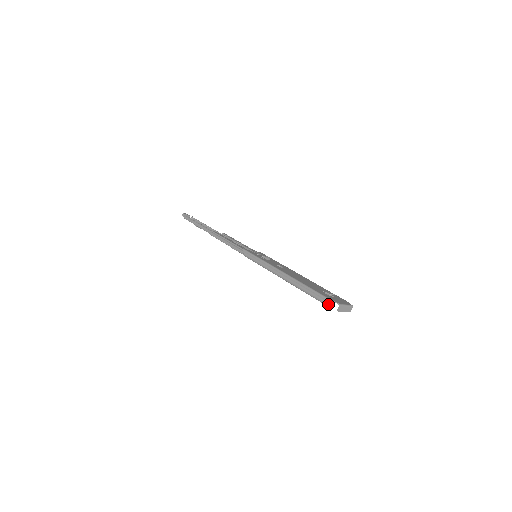
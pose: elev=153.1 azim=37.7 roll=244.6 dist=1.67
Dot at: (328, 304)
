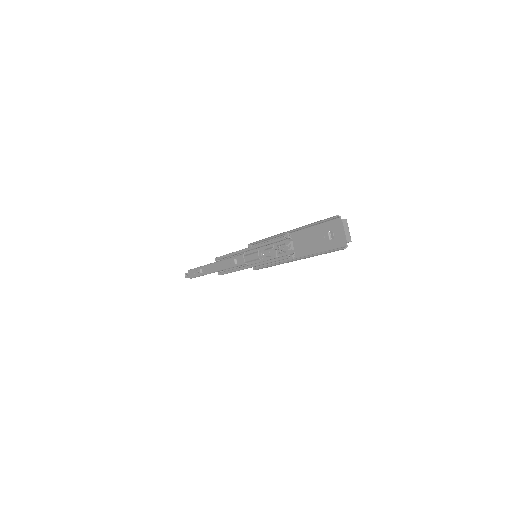
Dot at: occluded
